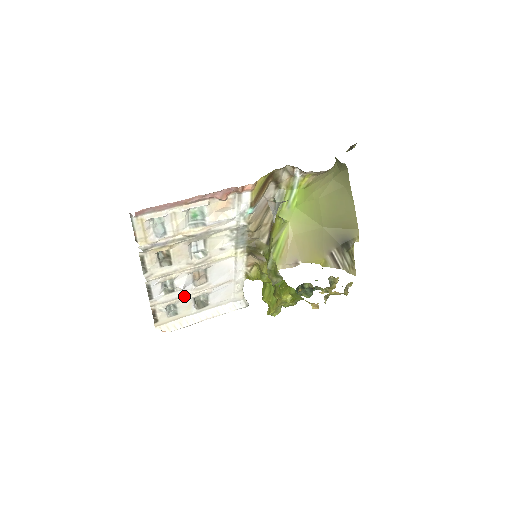
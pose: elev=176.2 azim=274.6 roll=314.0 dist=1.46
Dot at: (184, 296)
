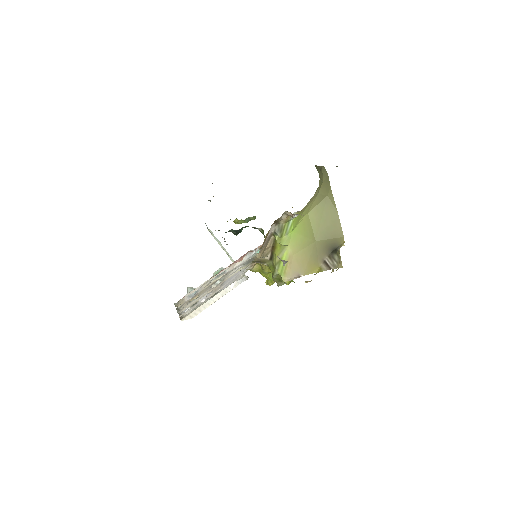
Dot at: occluded
